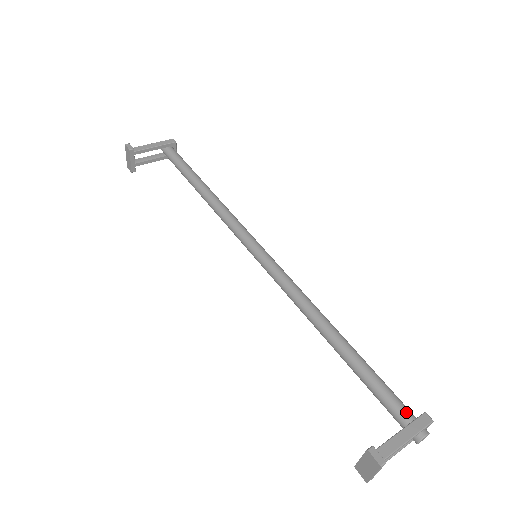
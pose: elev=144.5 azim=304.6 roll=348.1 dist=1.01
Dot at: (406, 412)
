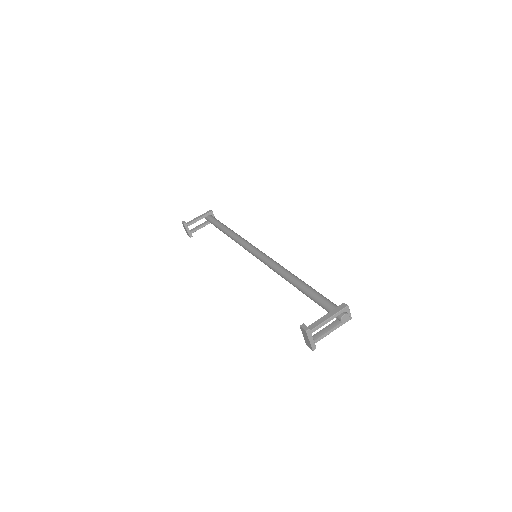
Dot at: (333, 306)
